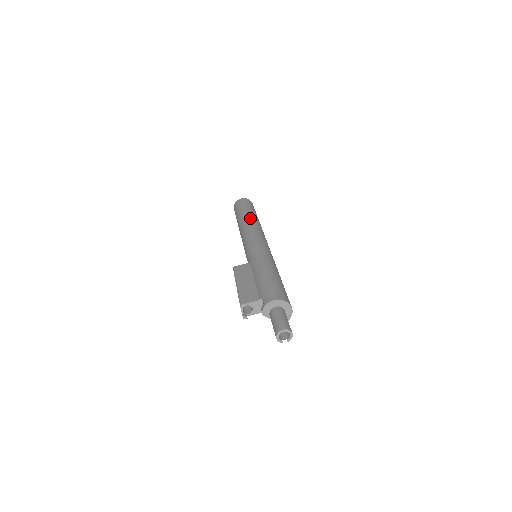
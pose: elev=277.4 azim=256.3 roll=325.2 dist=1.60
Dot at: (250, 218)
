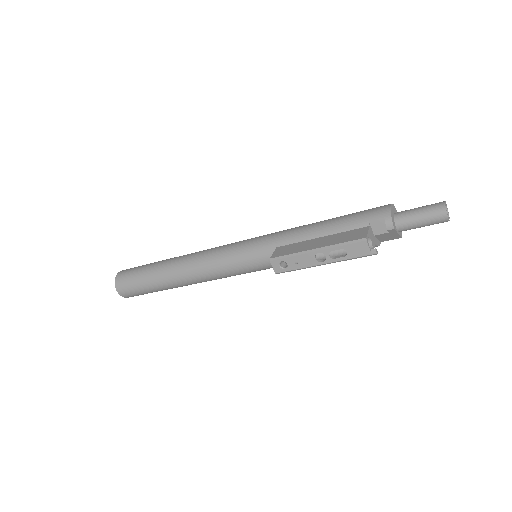
Dot at: (180, 256)
